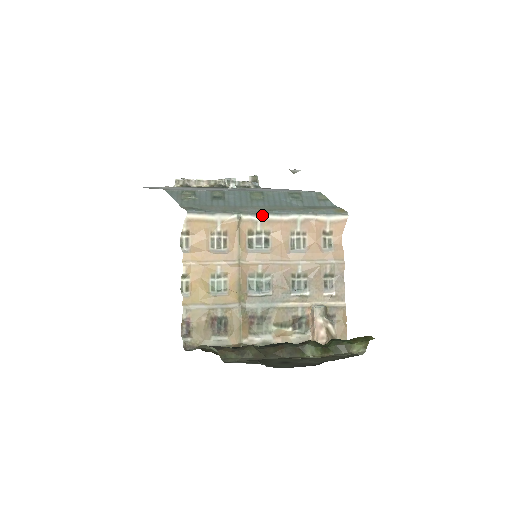
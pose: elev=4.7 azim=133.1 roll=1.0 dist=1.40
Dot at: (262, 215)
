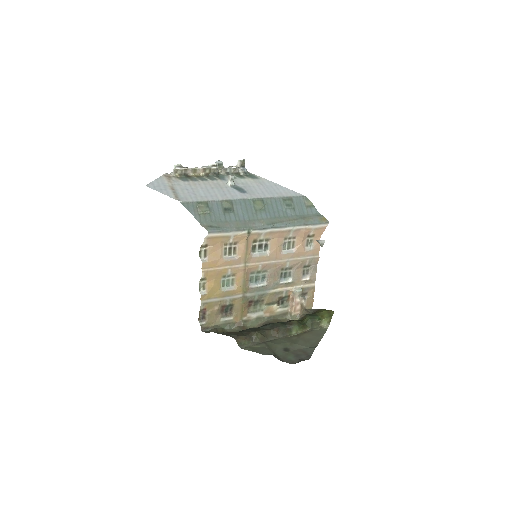
Dot at: (267, 229)
